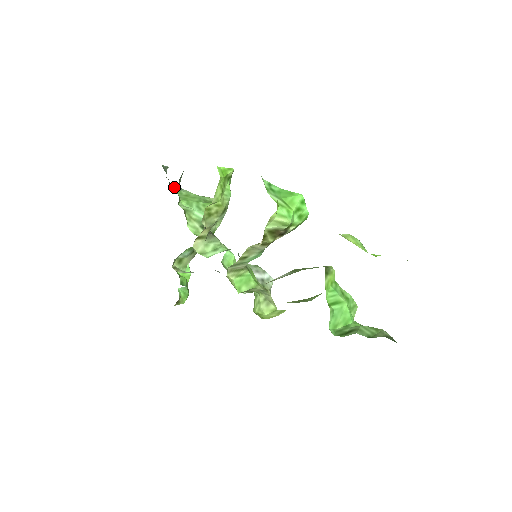
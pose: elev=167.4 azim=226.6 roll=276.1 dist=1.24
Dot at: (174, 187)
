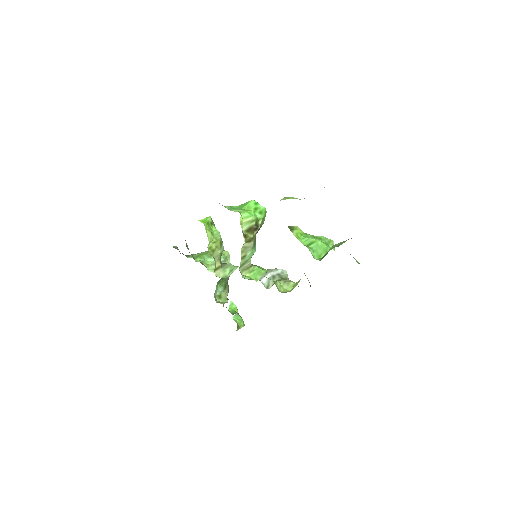
Dot at: (188, 256)
